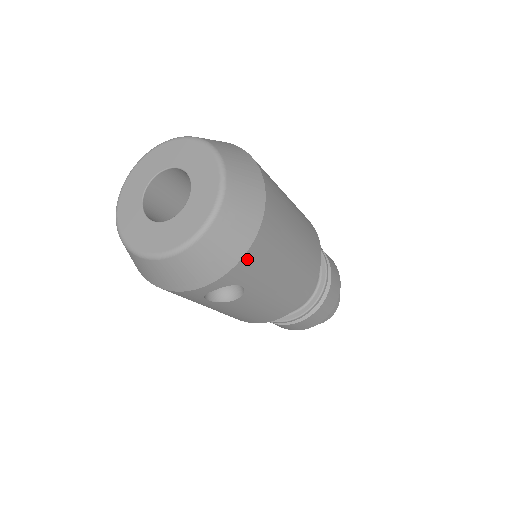
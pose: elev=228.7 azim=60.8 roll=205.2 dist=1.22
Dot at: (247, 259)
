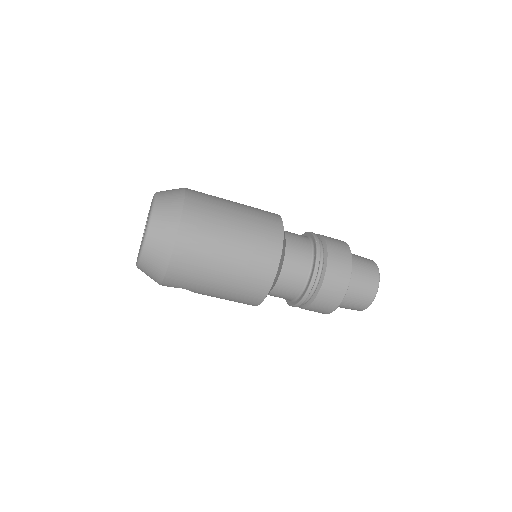
Dot at: (169, 278)
